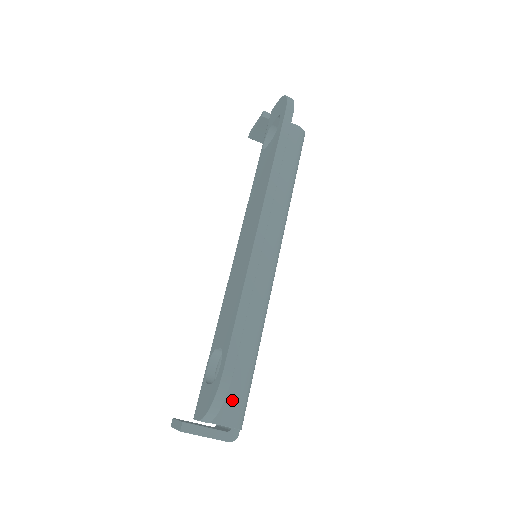
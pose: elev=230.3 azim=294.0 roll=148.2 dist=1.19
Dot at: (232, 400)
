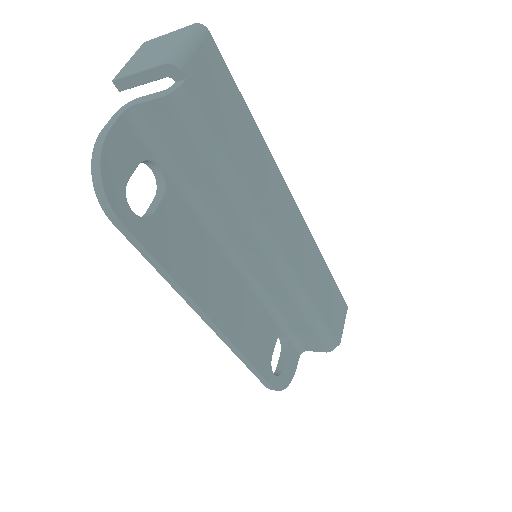
Dot at: (314, 342)
